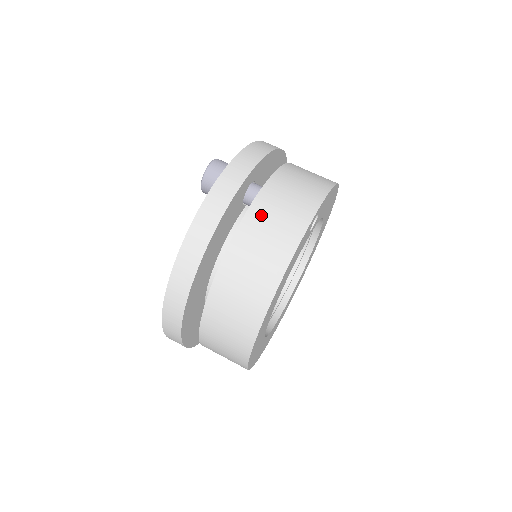
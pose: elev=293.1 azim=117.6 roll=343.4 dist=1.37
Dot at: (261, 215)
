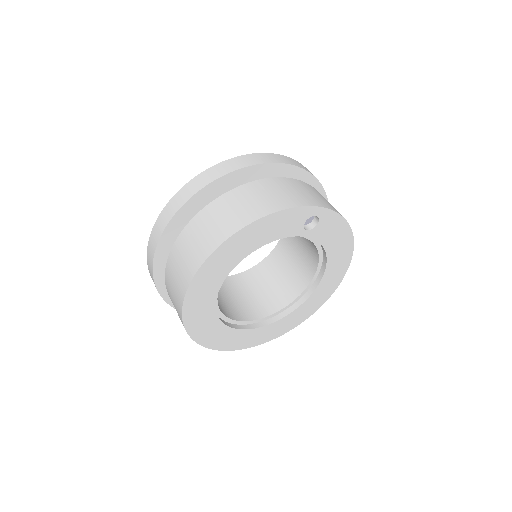
Dot at: (275, 184)
